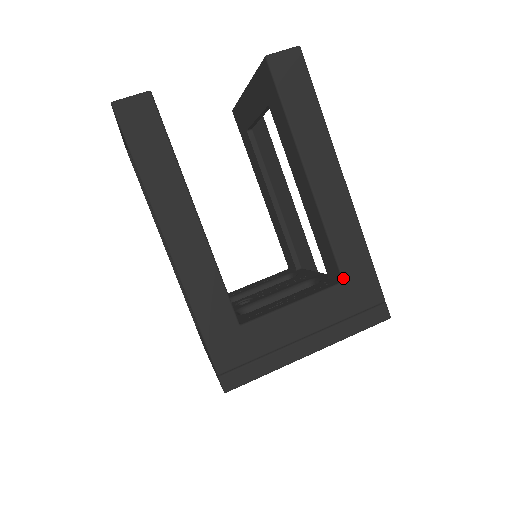
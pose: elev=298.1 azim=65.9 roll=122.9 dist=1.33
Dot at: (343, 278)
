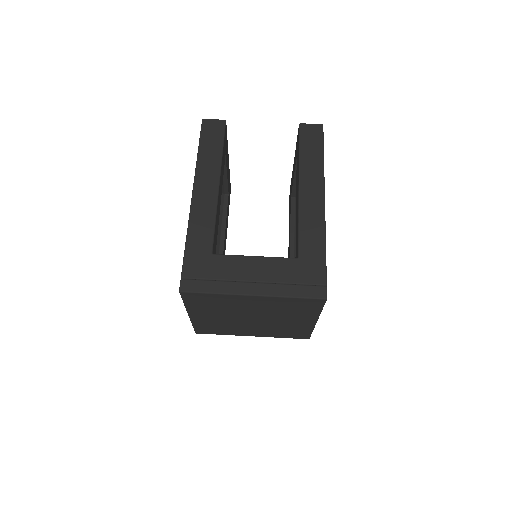
Dot at: (299, 256)
